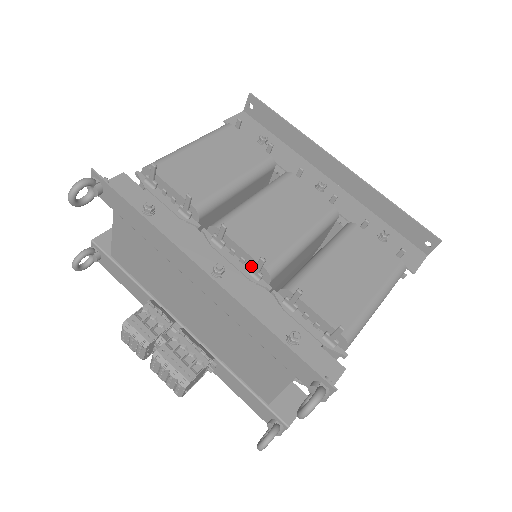
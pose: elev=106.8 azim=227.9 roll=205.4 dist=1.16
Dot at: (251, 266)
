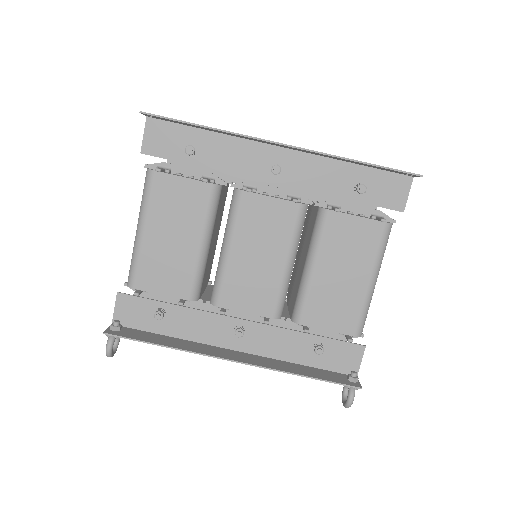
Dot at: (260, 316)
